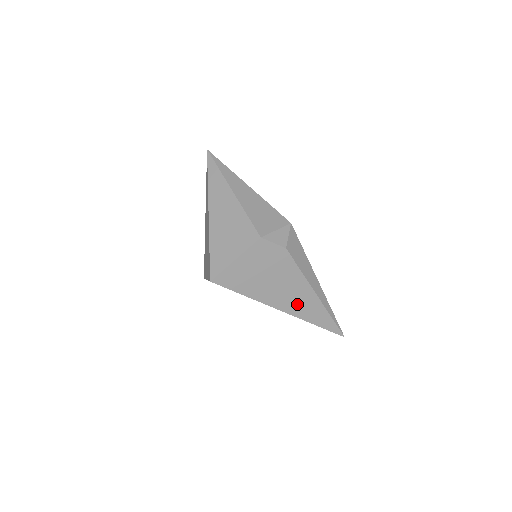
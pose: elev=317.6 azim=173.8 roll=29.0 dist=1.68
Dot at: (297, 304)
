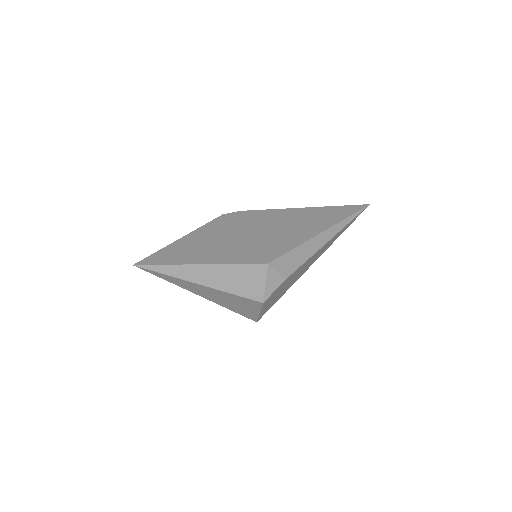
Dot at: (320, 254)
